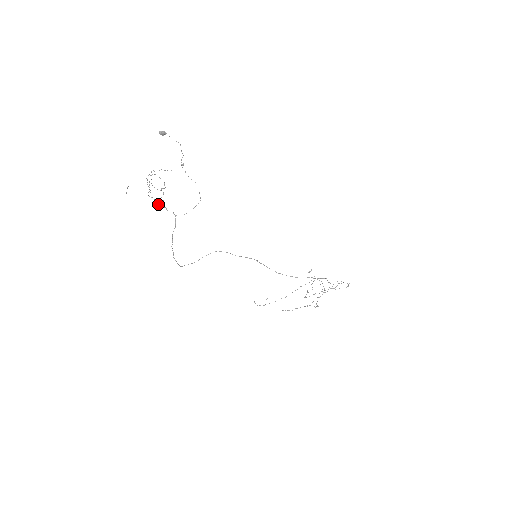
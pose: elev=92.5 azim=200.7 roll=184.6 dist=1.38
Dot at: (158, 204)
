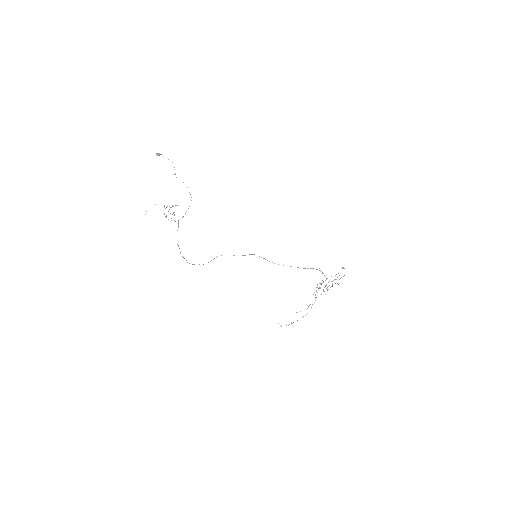
Dot at: occluded
